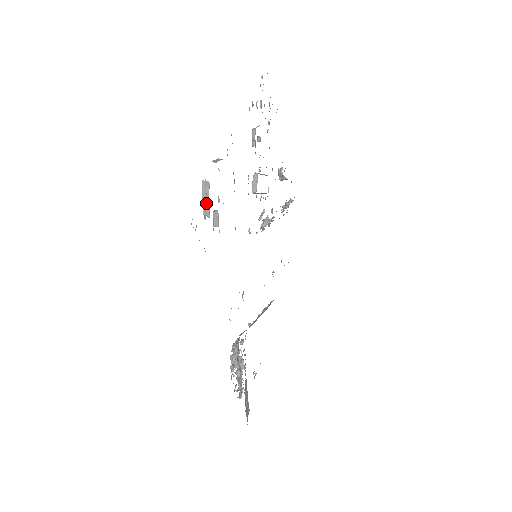
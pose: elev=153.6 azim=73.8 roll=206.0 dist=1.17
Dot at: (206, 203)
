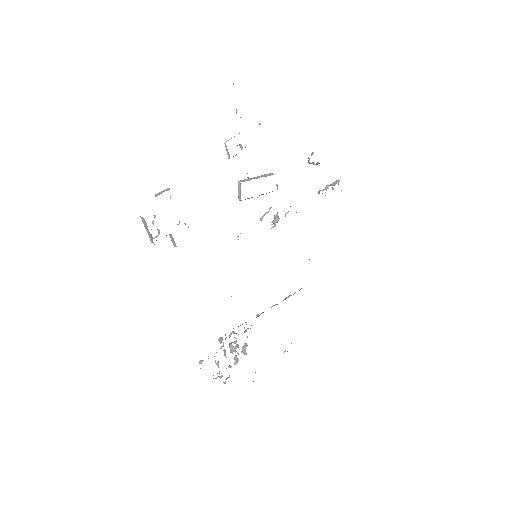
Dot at: occluded
